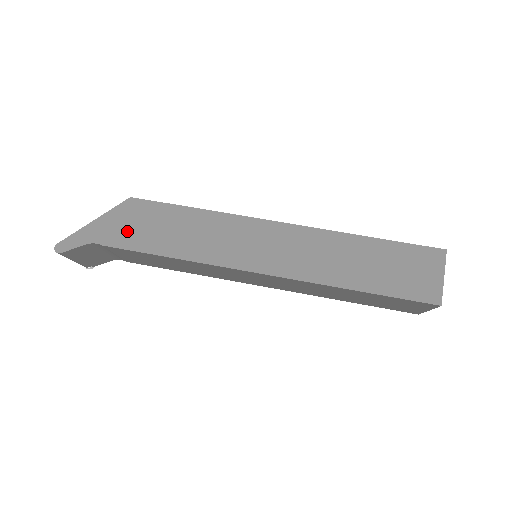
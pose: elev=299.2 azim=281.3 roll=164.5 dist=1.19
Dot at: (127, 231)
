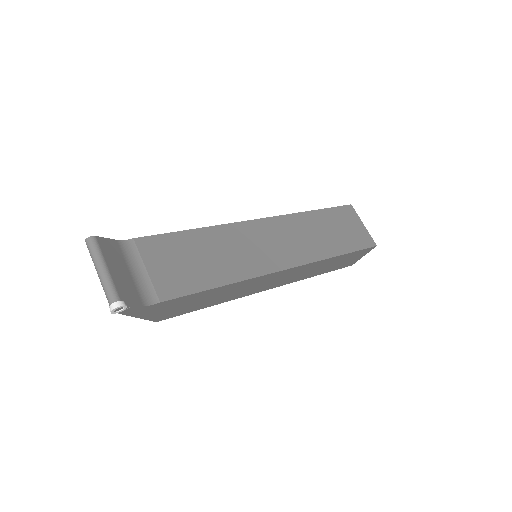
Dot at: occluded
